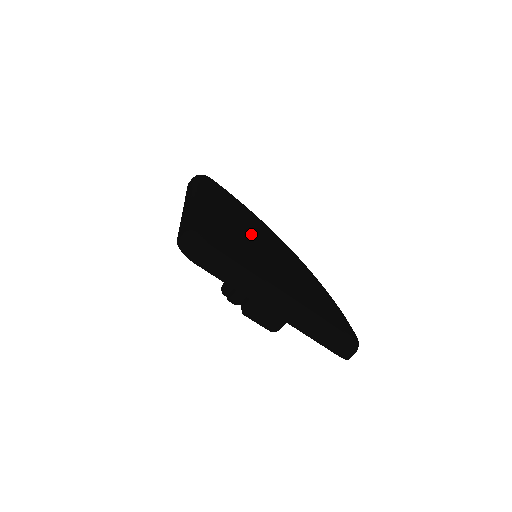
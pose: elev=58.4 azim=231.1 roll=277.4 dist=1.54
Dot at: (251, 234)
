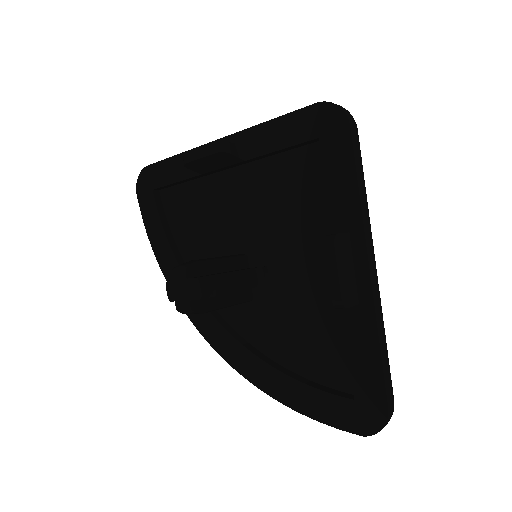
Dot at: occluded
